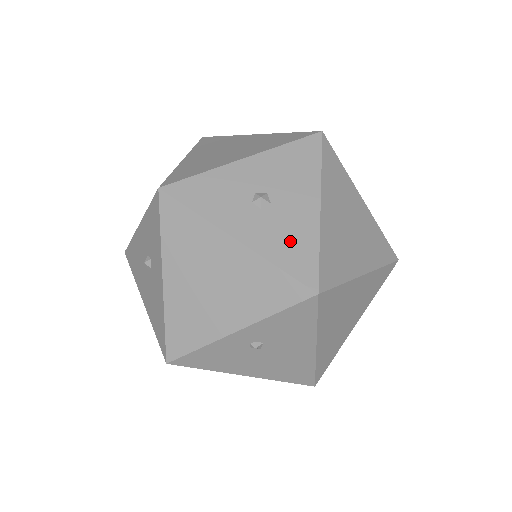
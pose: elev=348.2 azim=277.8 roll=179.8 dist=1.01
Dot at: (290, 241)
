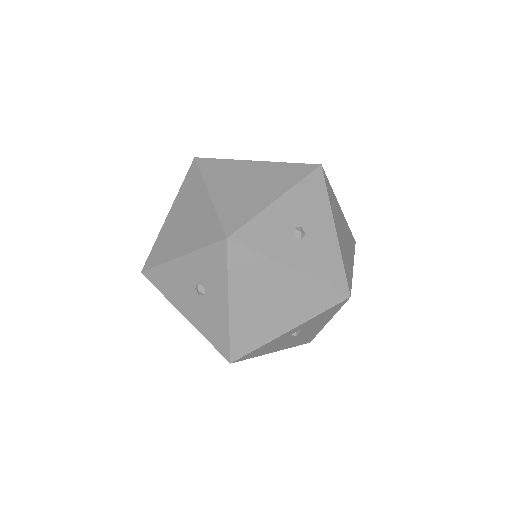
Dot at: (325, 262)
